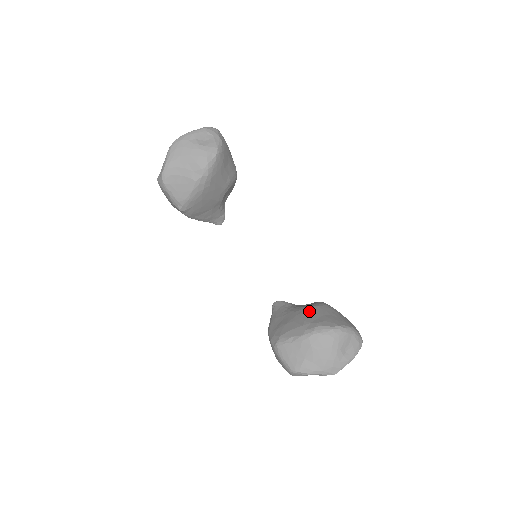
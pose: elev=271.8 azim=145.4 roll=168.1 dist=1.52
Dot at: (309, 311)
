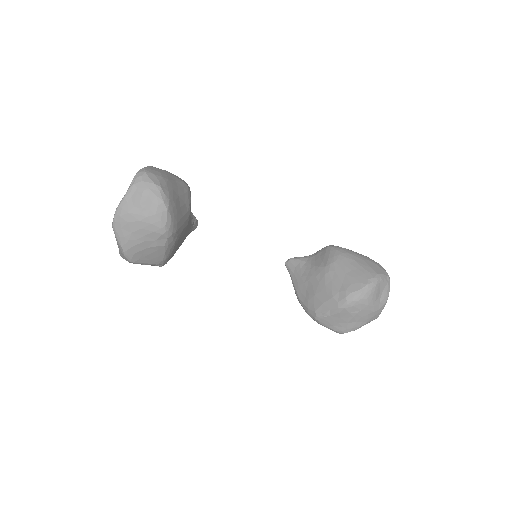
Dot at: (329, 275)
